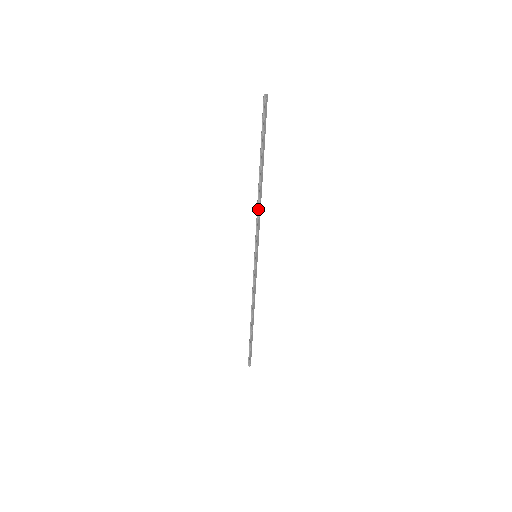
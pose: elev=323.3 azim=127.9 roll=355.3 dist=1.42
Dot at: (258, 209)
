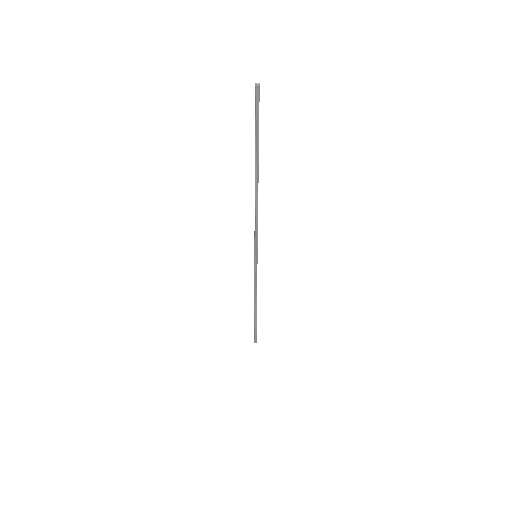
Dot at: (257, 214)
